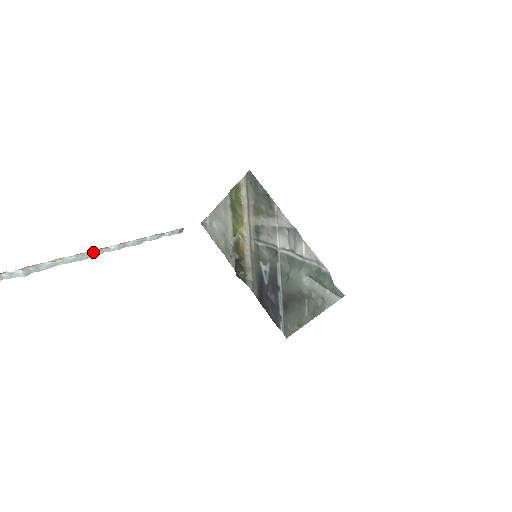
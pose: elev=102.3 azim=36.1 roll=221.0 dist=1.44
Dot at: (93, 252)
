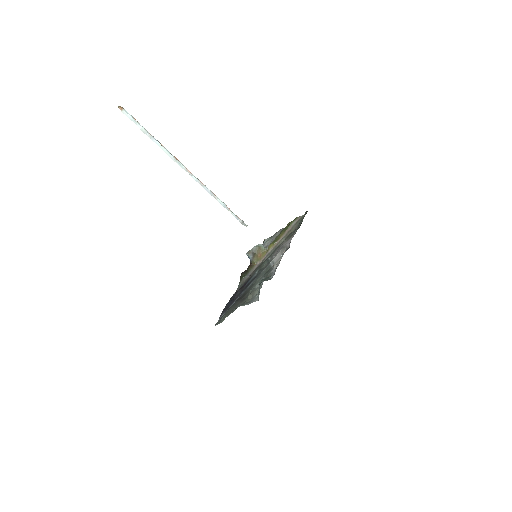
Dot at: (182, 165)
